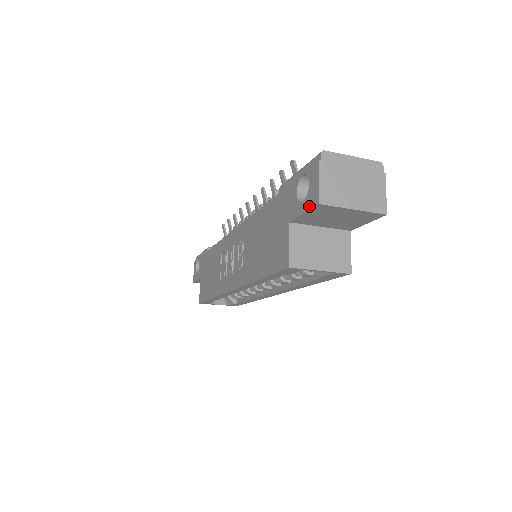
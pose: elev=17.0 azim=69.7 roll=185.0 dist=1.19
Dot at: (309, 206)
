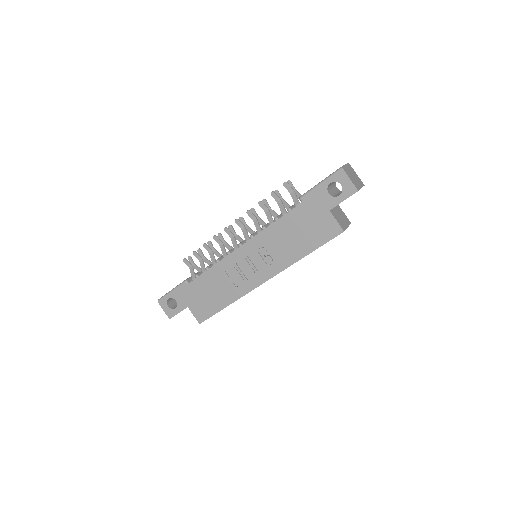
Dot at: (349, 195)
